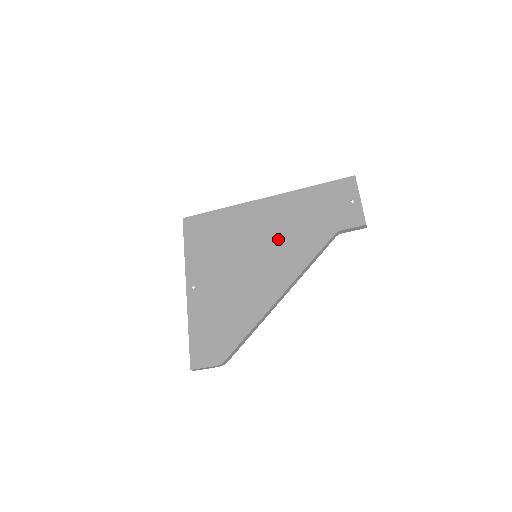
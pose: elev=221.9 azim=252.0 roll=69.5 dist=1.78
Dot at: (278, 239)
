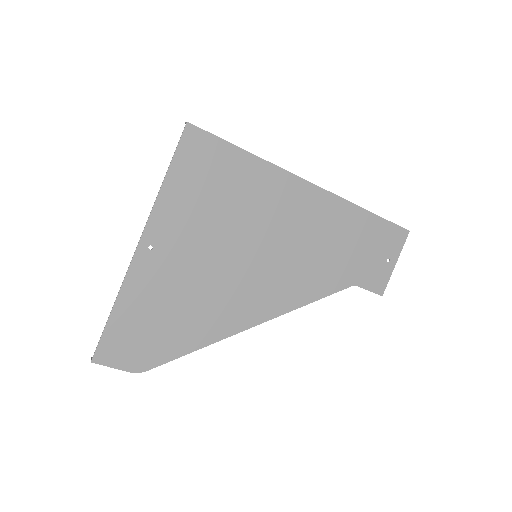
Dot at: (293, 252)
